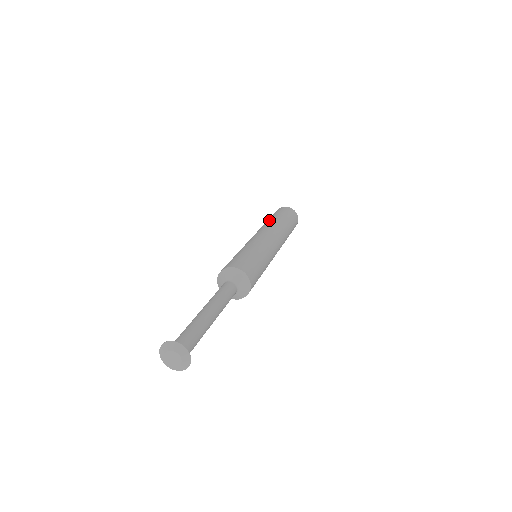
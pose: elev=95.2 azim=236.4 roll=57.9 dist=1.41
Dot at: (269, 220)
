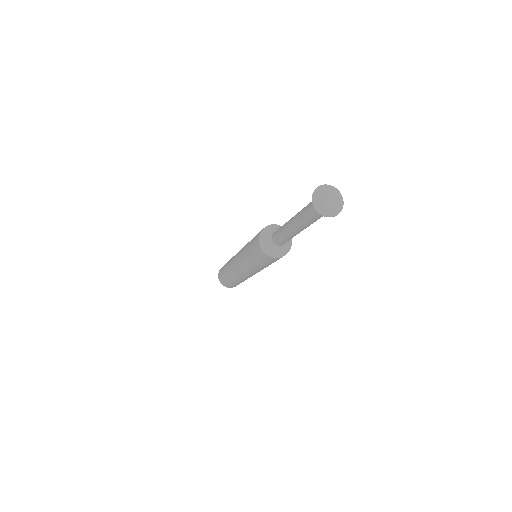
Dot at: occluded
